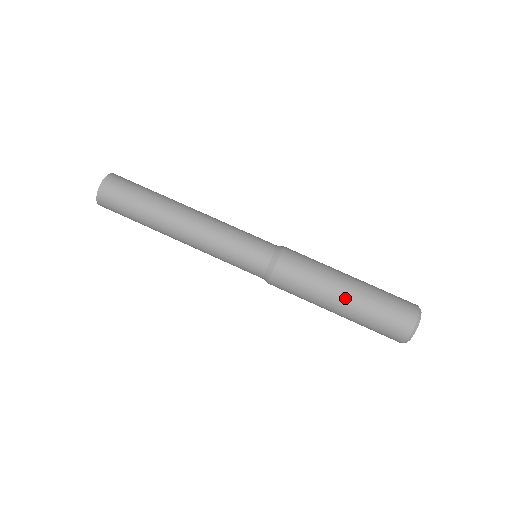
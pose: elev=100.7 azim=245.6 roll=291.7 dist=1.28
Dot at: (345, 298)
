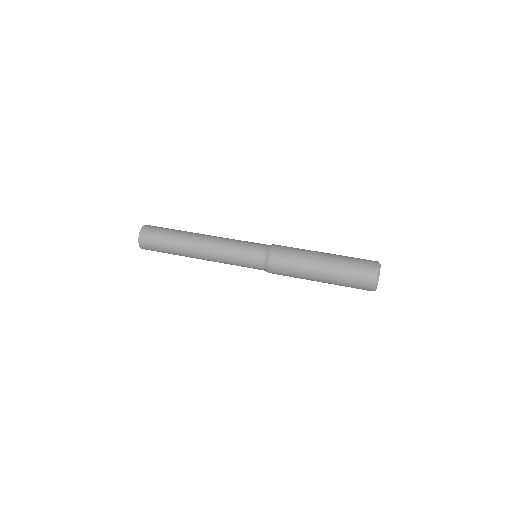
Dot at: (325, 256)
